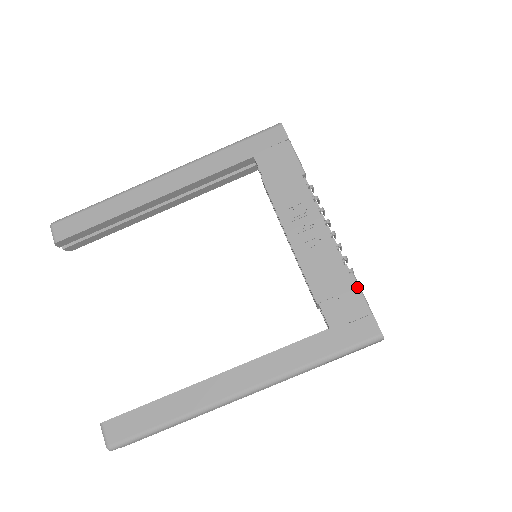
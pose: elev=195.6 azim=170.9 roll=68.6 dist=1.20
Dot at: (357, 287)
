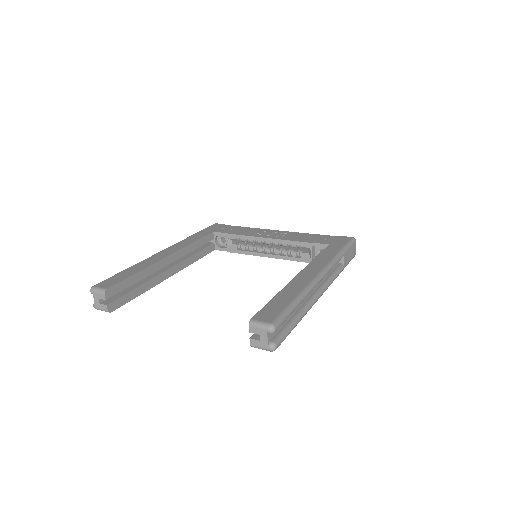
Dot at: (321, 235)
